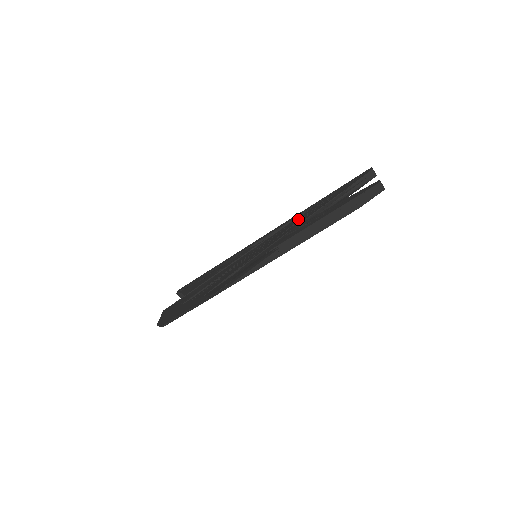
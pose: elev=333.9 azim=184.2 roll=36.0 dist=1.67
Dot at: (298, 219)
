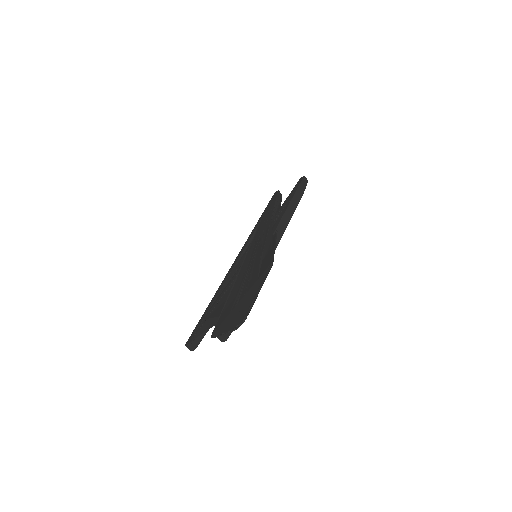
Dot at: (262, 226)
